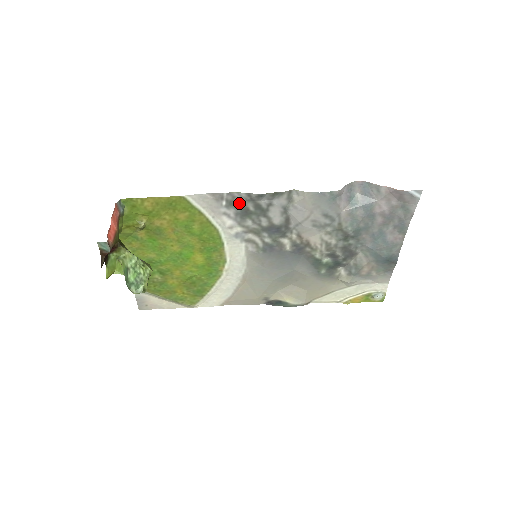
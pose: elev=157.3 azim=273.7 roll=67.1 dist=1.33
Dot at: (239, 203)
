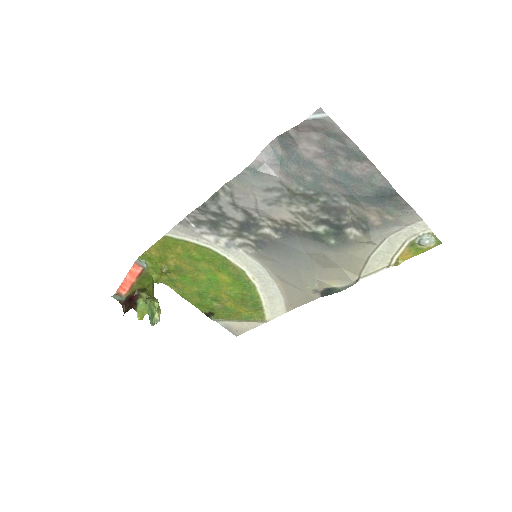
Dot at: (202, 219)
